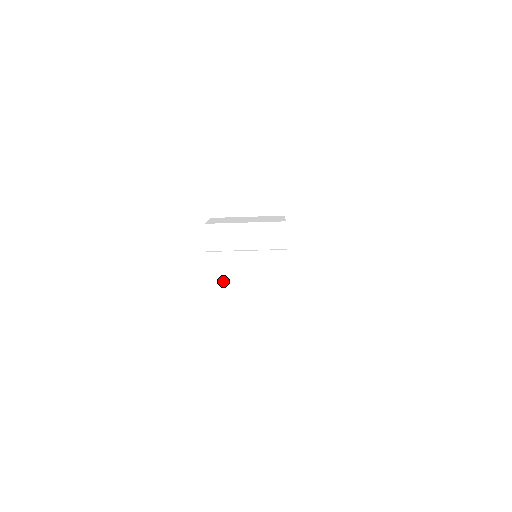
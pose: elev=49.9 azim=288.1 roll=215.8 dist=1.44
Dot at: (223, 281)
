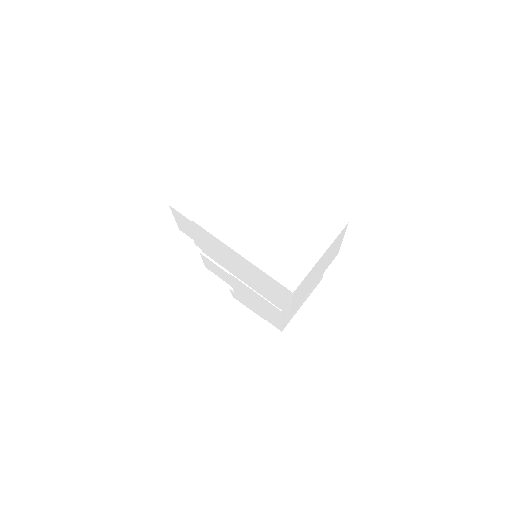
Dot at: (230, 226)
